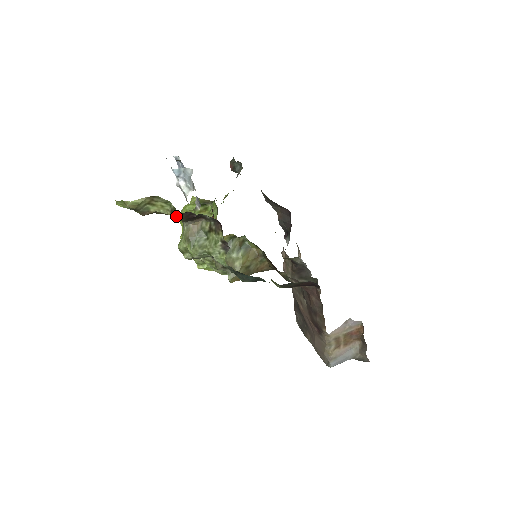
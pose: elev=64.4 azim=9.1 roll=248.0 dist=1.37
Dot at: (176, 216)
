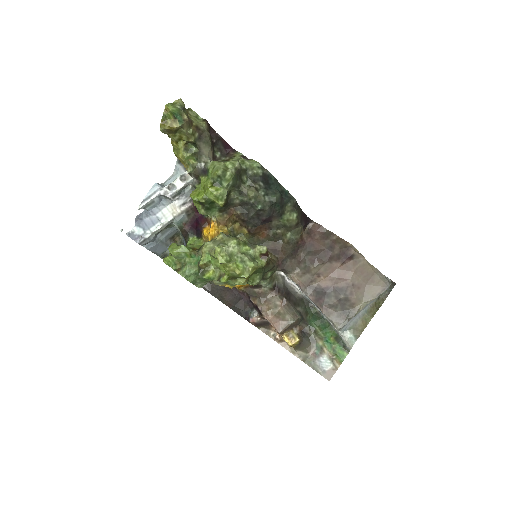
Dot at: (206, 131)
